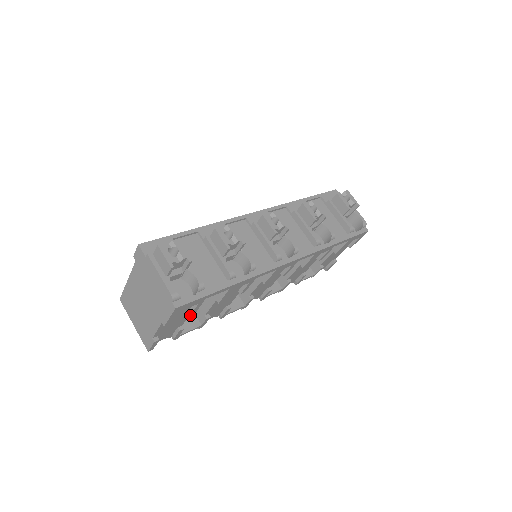
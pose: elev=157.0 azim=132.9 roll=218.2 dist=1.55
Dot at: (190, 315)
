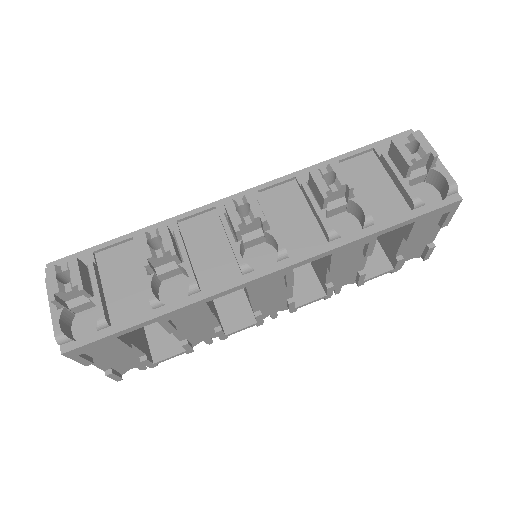
Dot at: occluded
